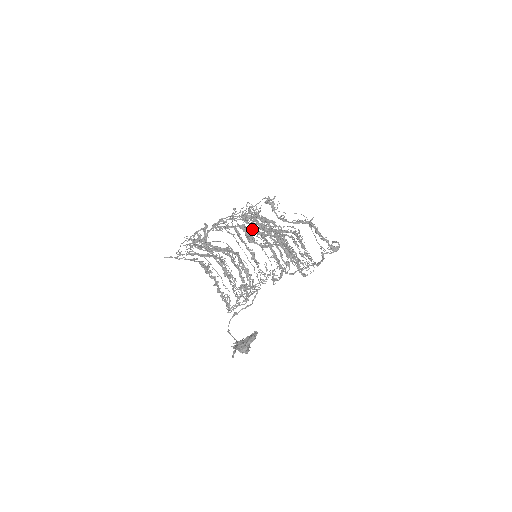
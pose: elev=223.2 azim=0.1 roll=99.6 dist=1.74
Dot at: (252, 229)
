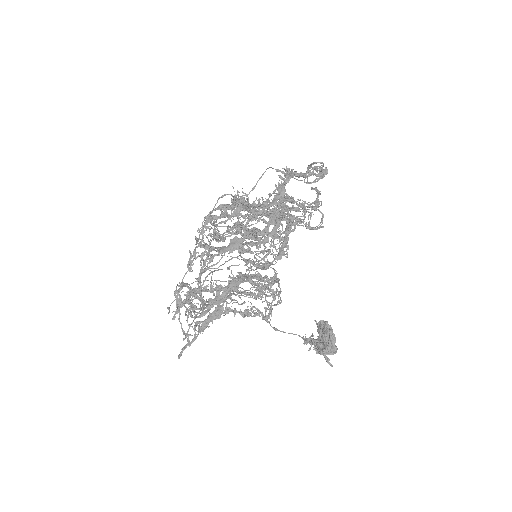
Dot at: (233, 239)
